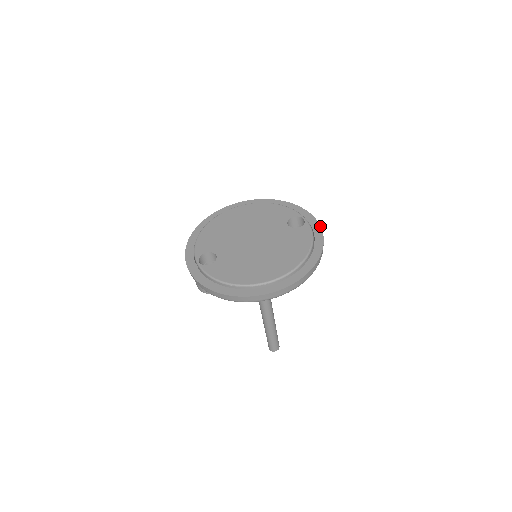
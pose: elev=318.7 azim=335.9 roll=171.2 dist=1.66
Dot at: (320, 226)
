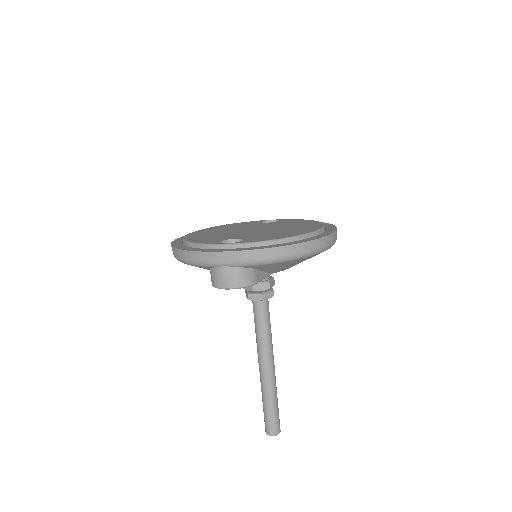
Dot at: occluded
